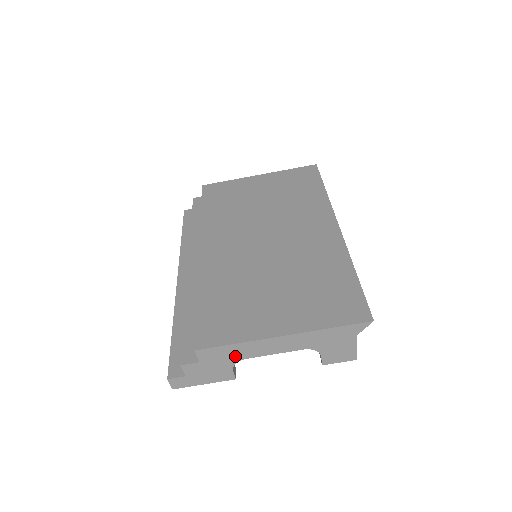
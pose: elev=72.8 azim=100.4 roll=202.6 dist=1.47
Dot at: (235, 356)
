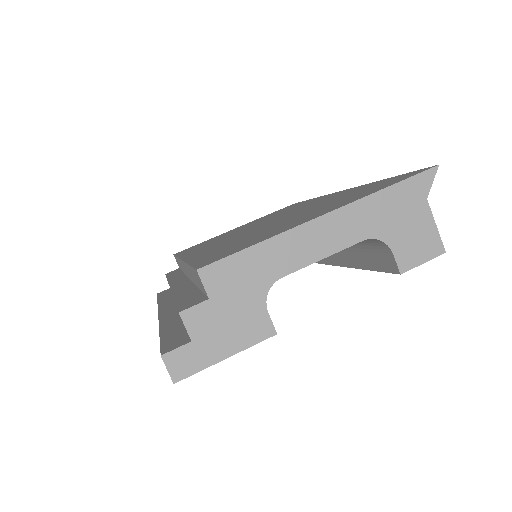
Dot at: (264, 274)
